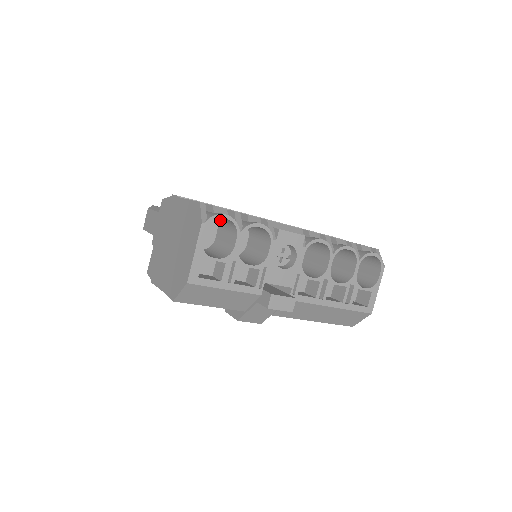
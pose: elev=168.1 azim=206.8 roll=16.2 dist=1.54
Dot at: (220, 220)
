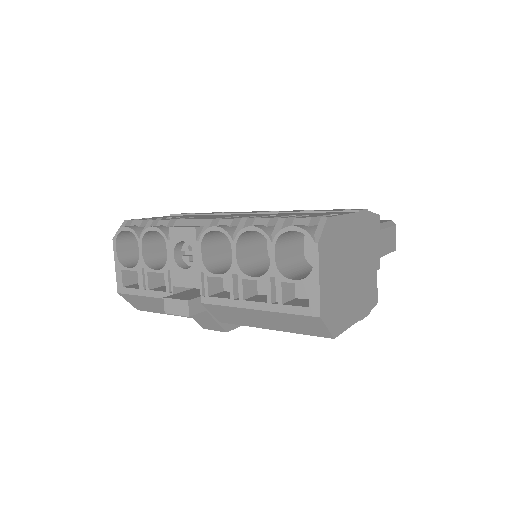
Dot at: occluded
